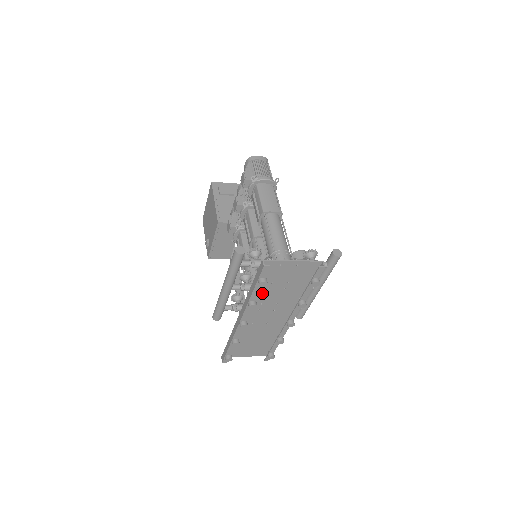
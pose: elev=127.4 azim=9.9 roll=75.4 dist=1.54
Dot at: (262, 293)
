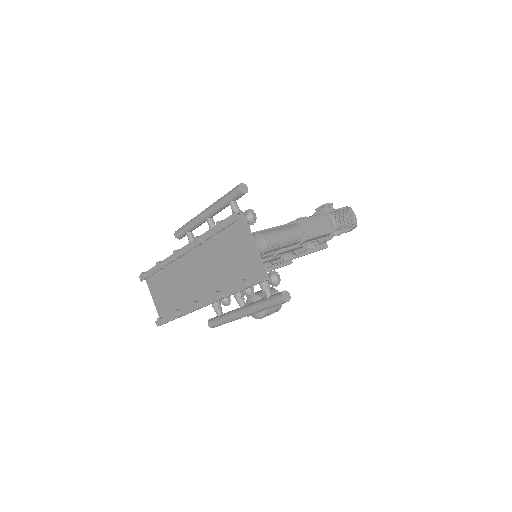
Dot at: (214, 247)
